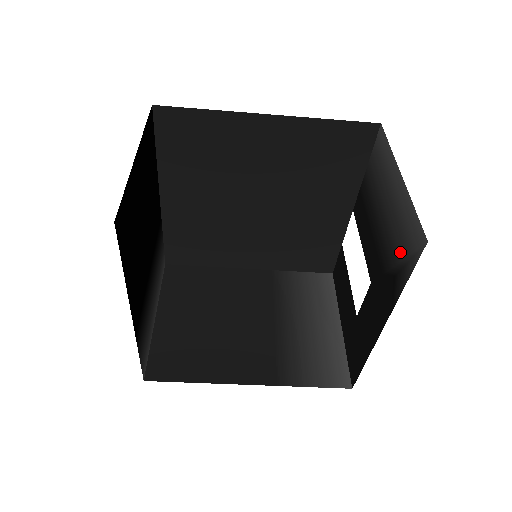
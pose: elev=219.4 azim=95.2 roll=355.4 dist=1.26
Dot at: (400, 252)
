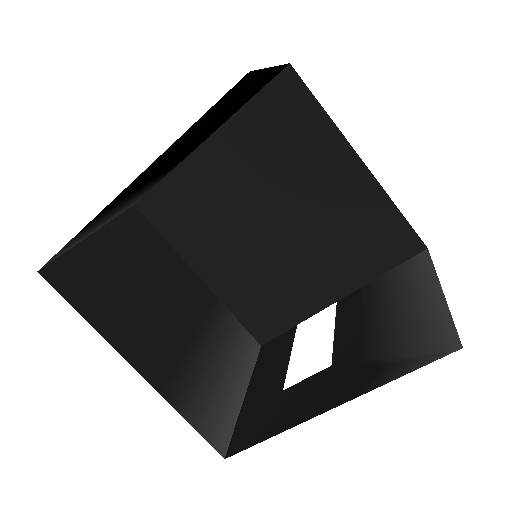
Dot at: (405, 348)
